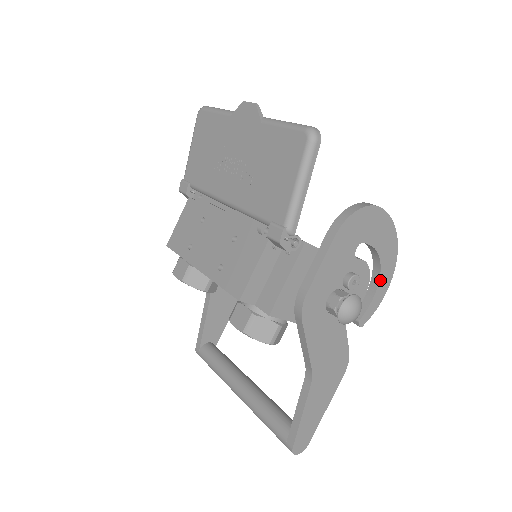
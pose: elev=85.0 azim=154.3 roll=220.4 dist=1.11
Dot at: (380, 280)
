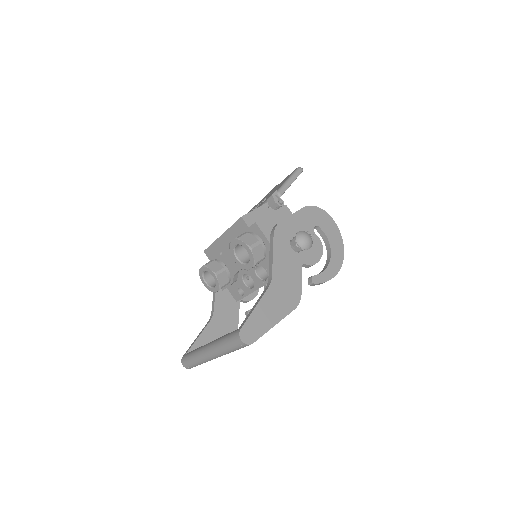
Dot at: (330, 263)
